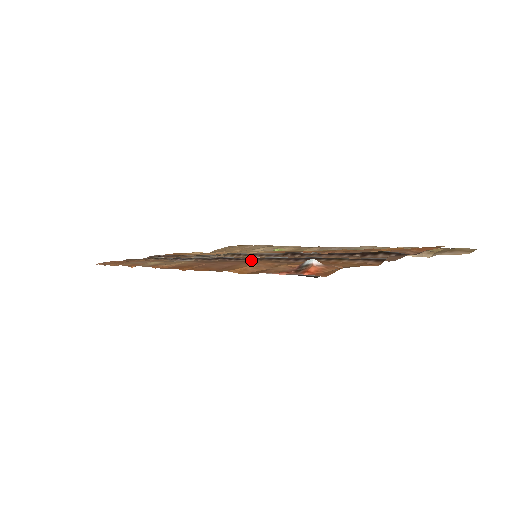
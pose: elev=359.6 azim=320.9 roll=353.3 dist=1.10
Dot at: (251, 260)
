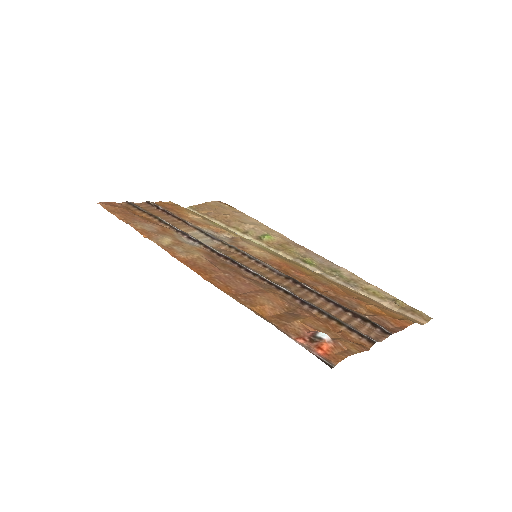
Dot at: (260, 280)
